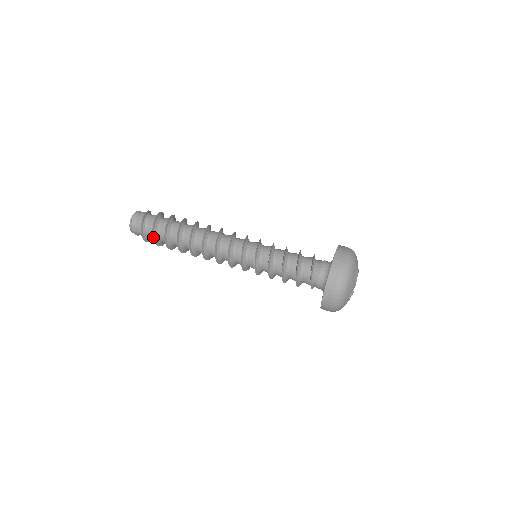
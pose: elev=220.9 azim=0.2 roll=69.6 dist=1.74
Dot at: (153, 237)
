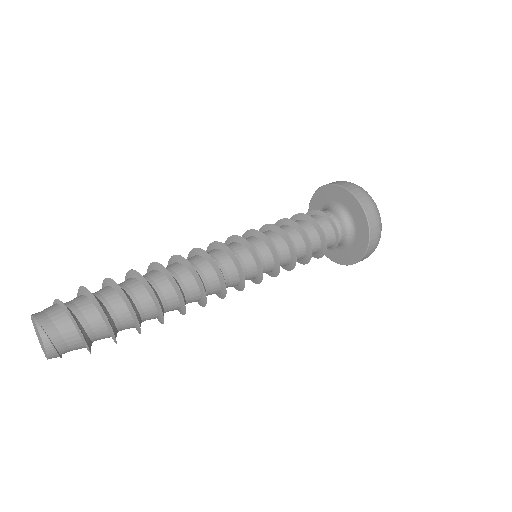
Dot at: (105, 316)
